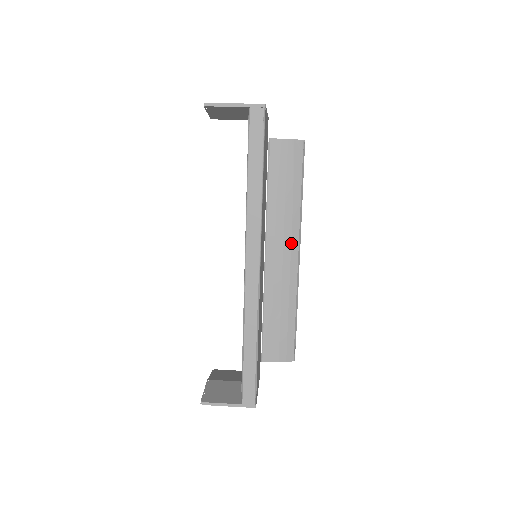
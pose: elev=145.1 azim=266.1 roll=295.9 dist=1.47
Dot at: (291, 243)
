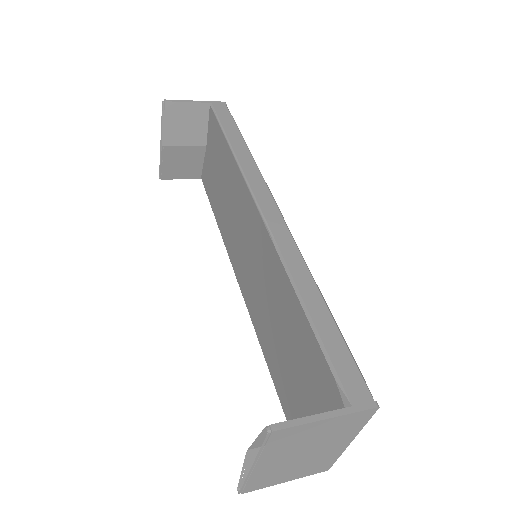
Dot at: occluded
